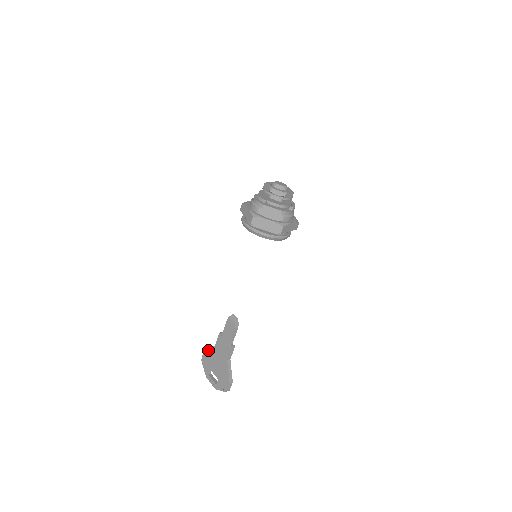
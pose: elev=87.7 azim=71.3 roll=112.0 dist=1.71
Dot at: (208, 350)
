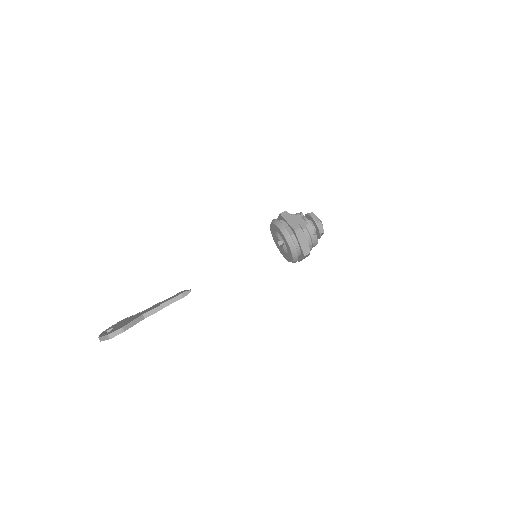
Dot at: (131, 316)
